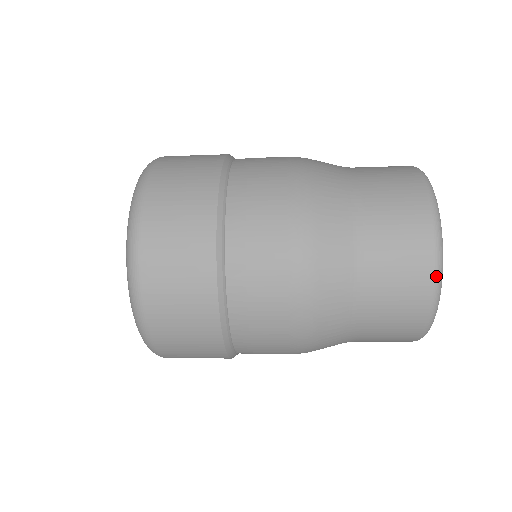
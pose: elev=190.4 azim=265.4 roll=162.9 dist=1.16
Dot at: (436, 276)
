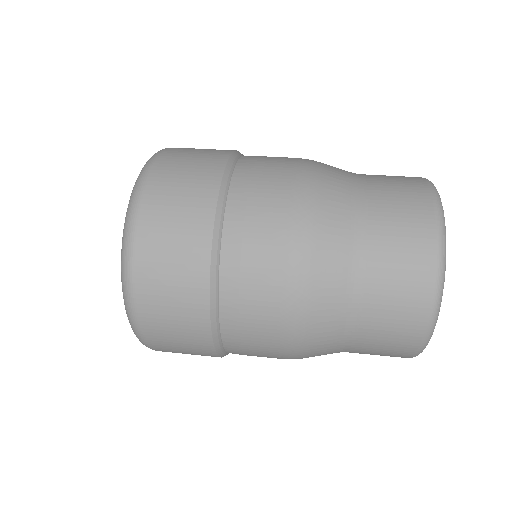
Dot at: (417, 354)
